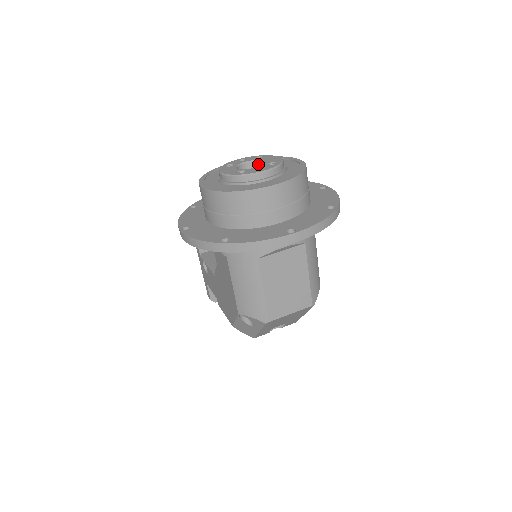
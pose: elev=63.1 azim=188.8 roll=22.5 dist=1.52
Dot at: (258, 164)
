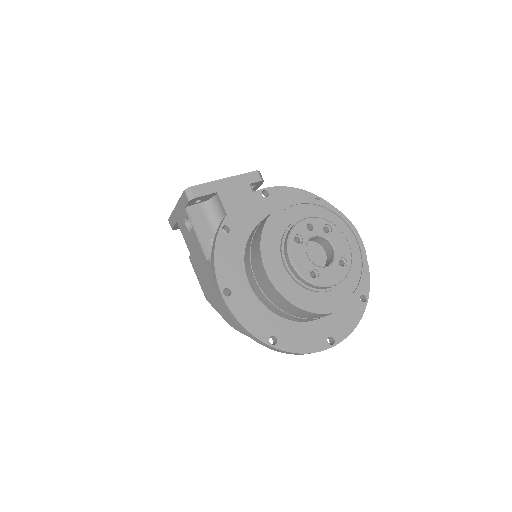
Dot at: (324, 240)
